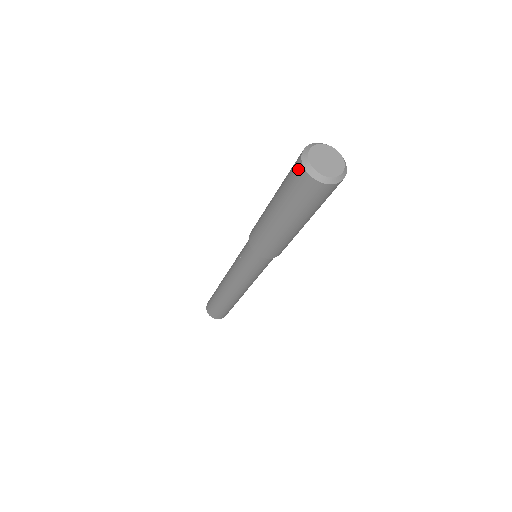
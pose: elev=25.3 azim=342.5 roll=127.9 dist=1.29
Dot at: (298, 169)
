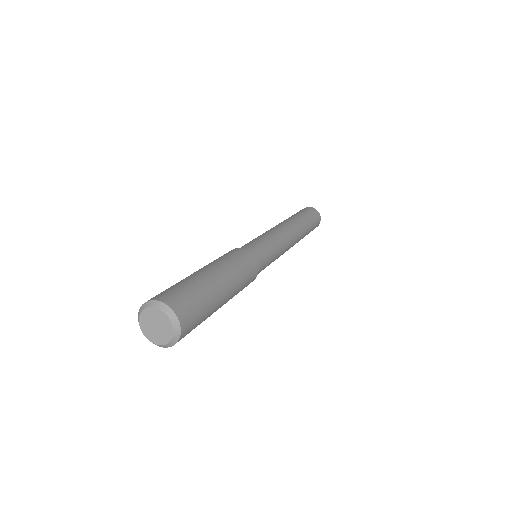
Dot at: occluded
